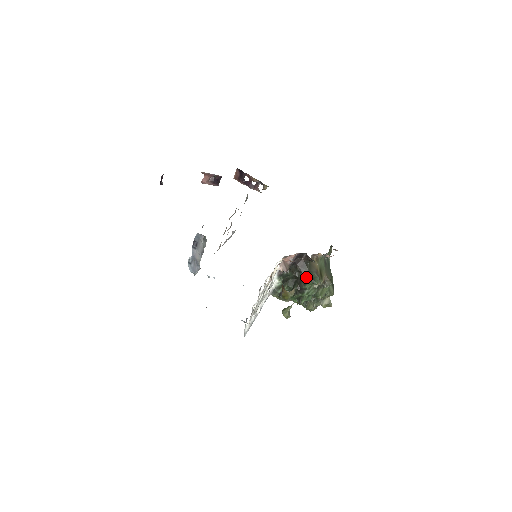
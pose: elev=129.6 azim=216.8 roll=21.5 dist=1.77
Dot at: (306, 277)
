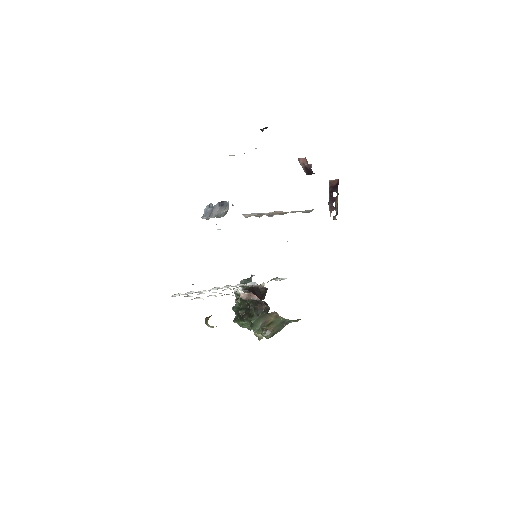
Dot at: (252, 318)
